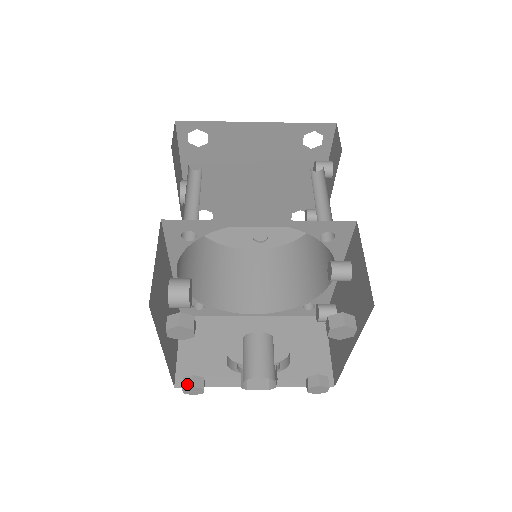
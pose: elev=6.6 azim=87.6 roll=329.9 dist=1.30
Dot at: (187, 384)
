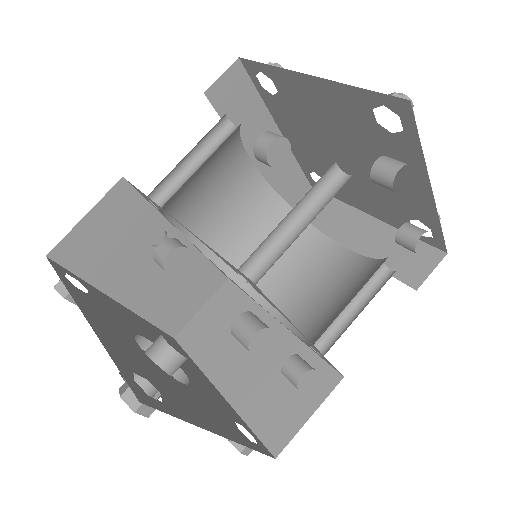
Dot at: occluded
